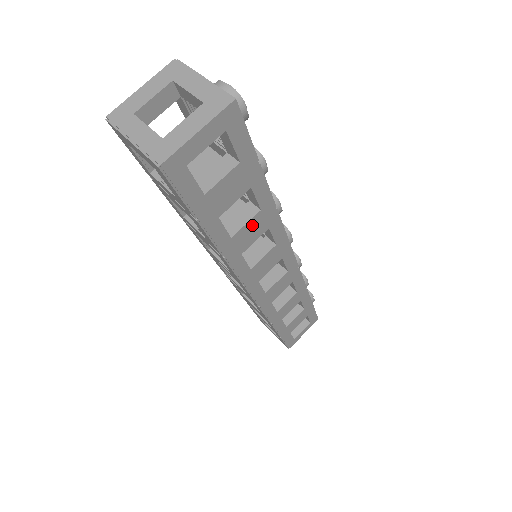
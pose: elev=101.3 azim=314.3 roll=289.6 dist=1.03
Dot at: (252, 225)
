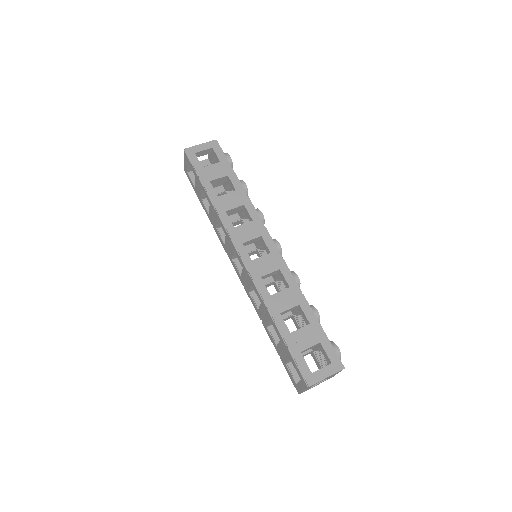
Dot at: (231, 197)
